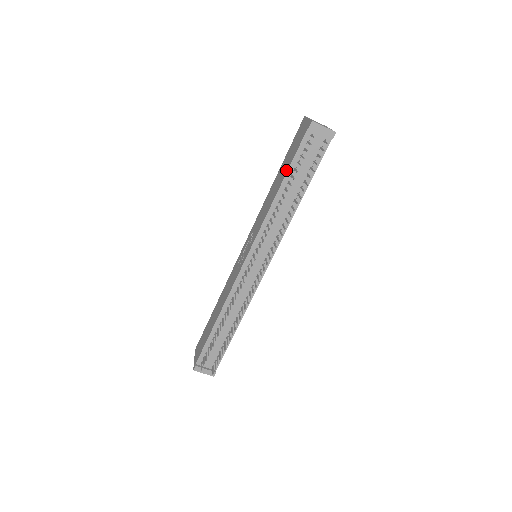
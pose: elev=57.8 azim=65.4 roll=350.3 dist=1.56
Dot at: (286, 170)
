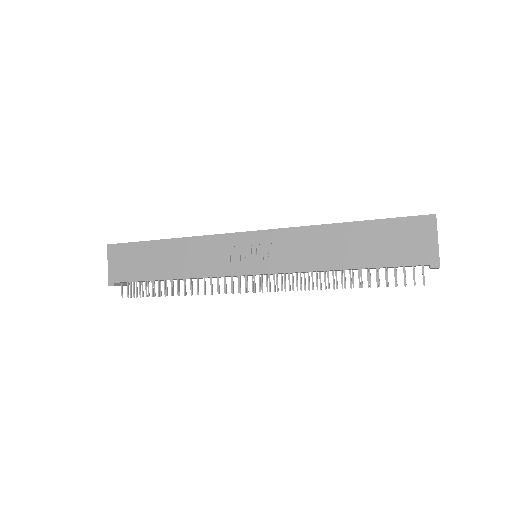
Dot at: (369, 262)
